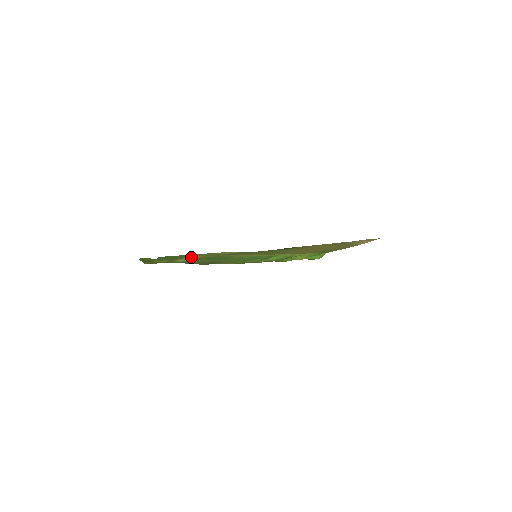
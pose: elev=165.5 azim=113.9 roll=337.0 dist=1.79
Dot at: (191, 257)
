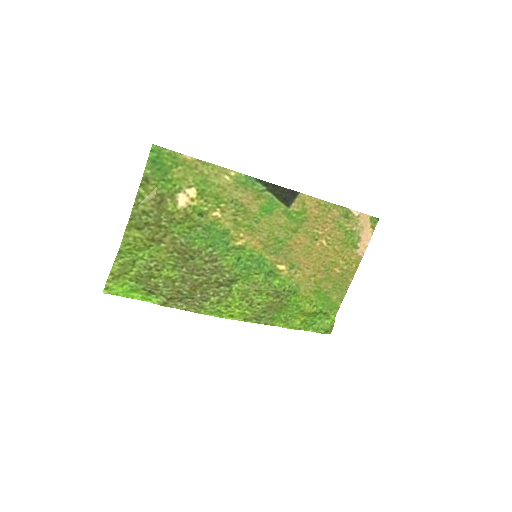
Dot at: (184, 194)
